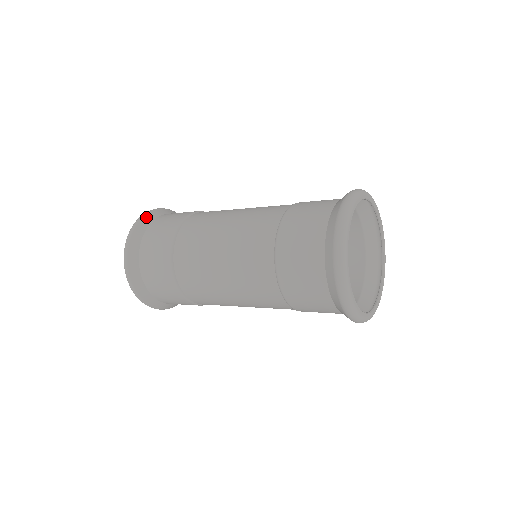
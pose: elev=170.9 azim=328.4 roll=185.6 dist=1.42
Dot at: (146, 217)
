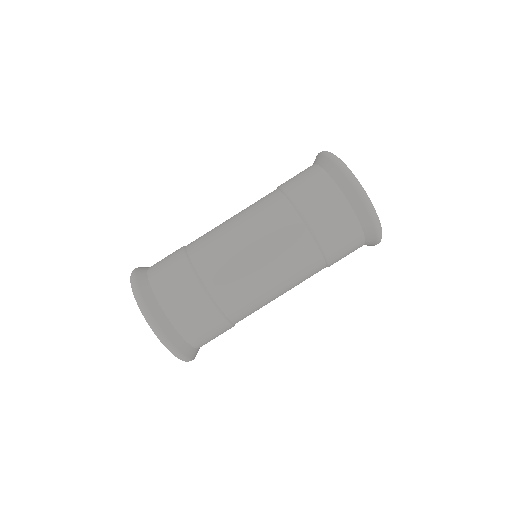
Dot at: (138, 274)
